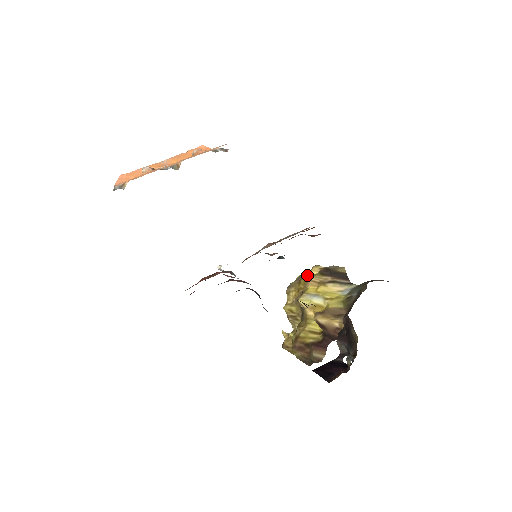
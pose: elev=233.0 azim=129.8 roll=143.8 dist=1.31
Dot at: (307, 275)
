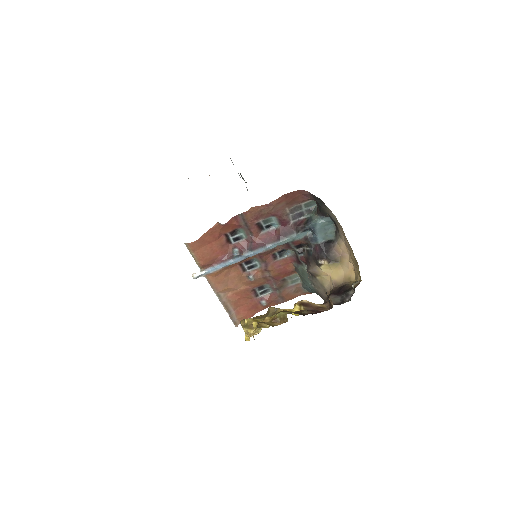
Dot at: occluded
